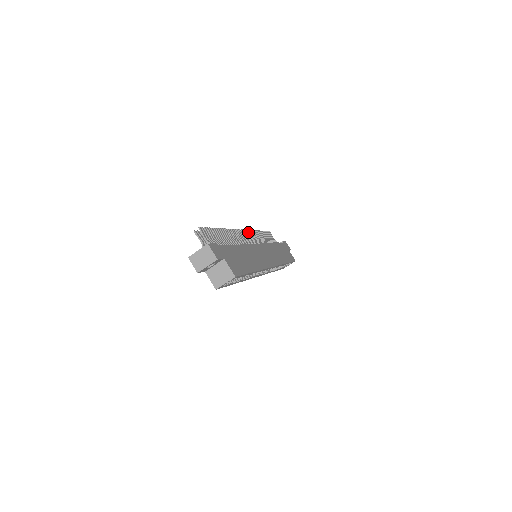
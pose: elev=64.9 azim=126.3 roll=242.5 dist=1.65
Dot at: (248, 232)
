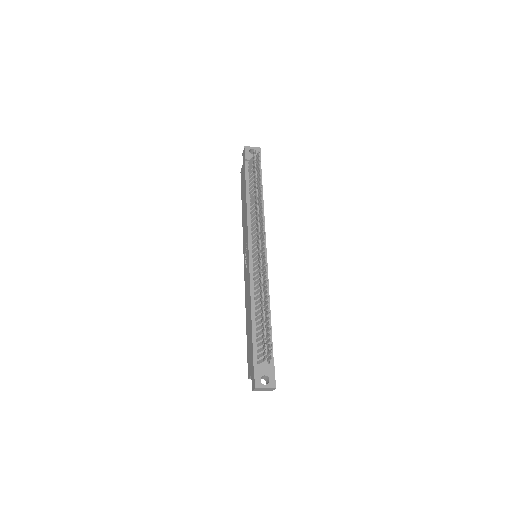
Dot at: occluded
